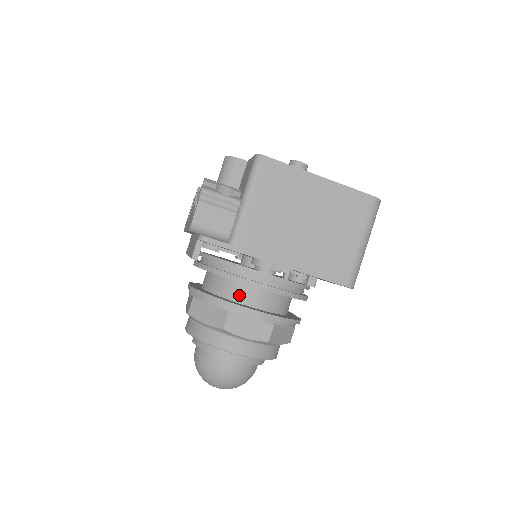
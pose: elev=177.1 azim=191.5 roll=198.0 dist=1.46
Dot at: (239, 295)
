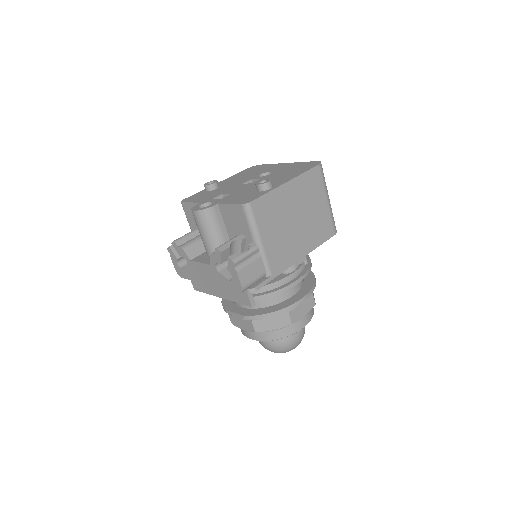
Dot at: (282, 296)
